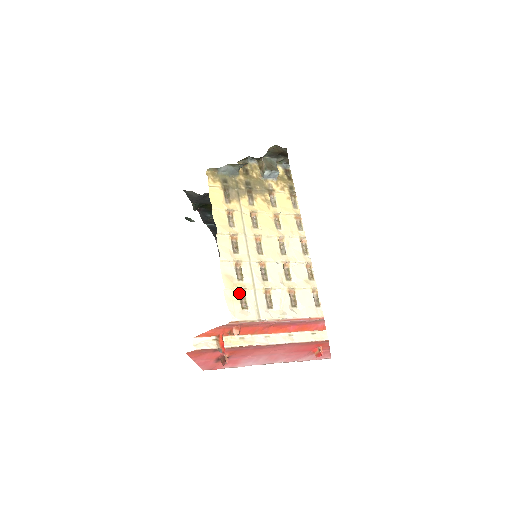
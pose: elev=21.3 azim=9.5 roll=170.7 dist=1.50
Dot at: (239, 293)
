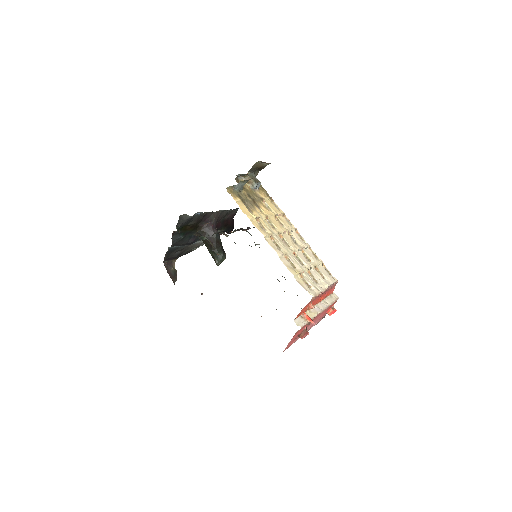
Dot at: (300, 277)
